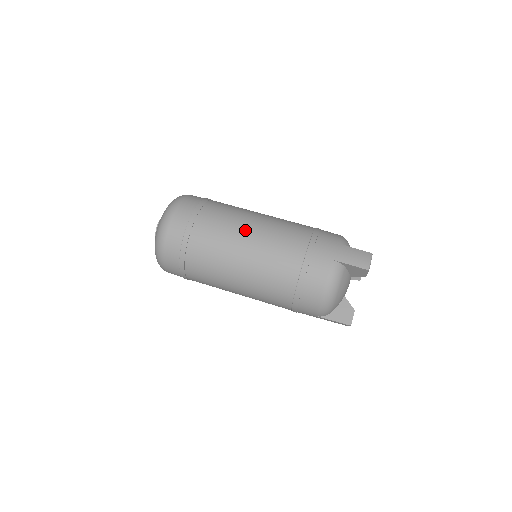
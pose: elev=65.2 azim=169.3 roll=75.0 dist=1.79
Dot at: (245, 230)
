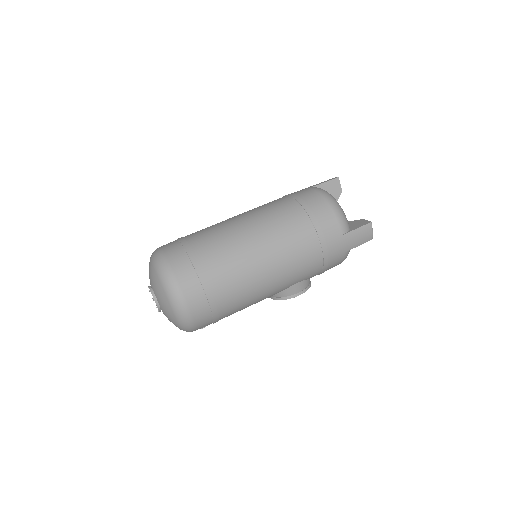
Dot at: (230, 218)
